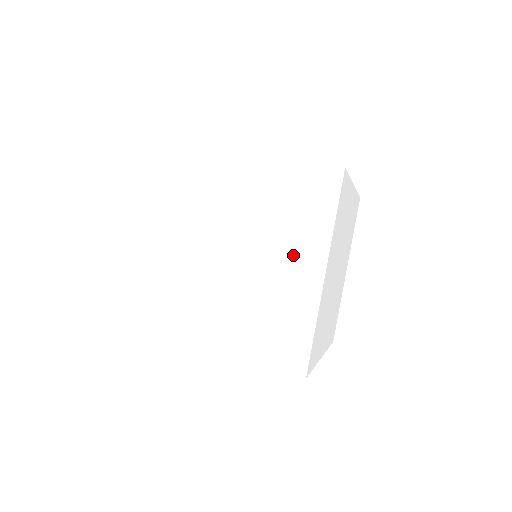
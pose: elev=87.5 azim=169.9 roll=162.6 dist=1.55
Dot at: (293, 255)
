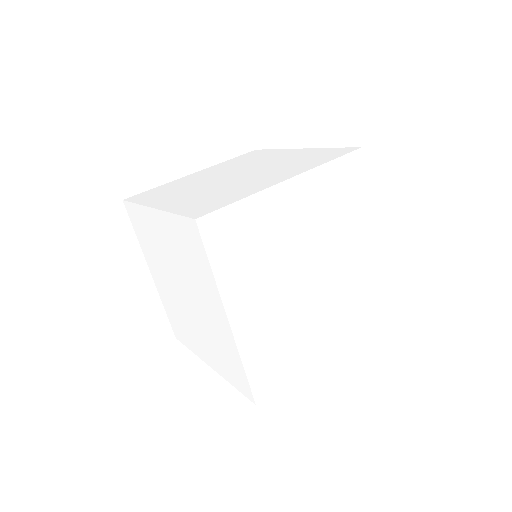
Dot at: (208, 300)
